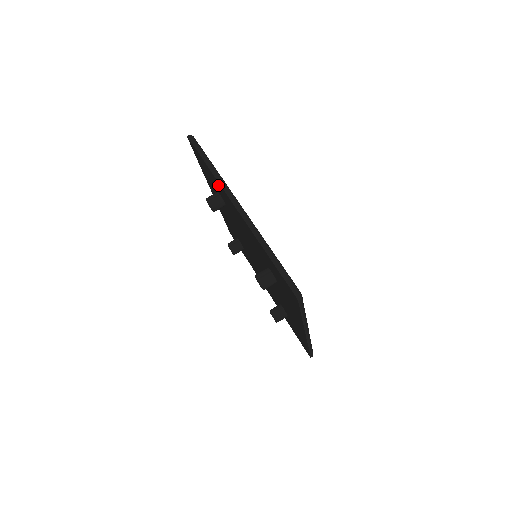
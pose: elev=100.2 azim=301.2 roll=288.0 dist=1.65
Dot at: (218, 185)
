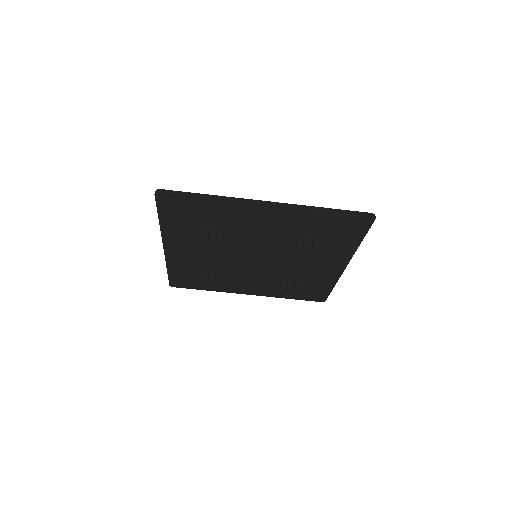
Dot at: (224, 207)
